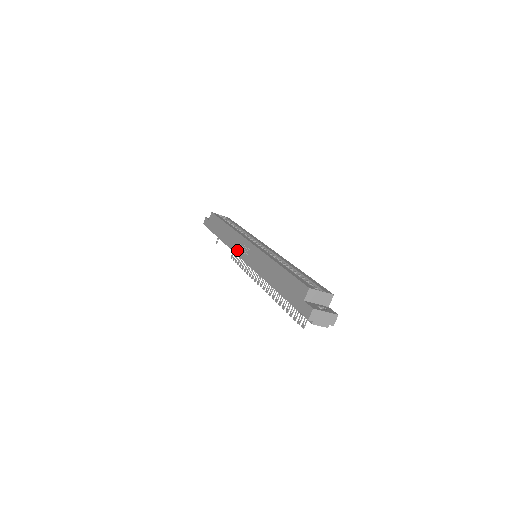
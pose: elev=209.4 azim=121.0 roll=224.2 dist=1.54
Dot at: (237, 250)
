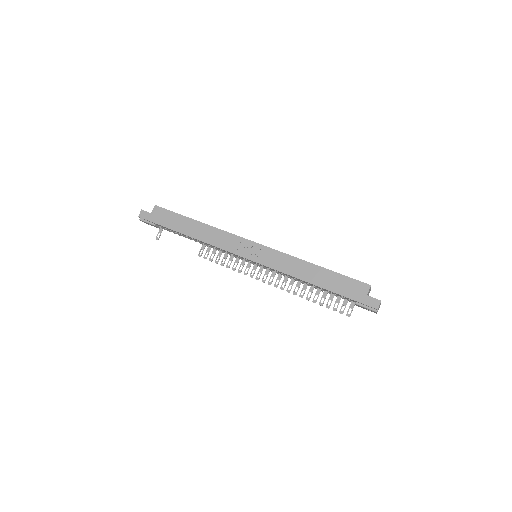
Dot at: (236, 250)
